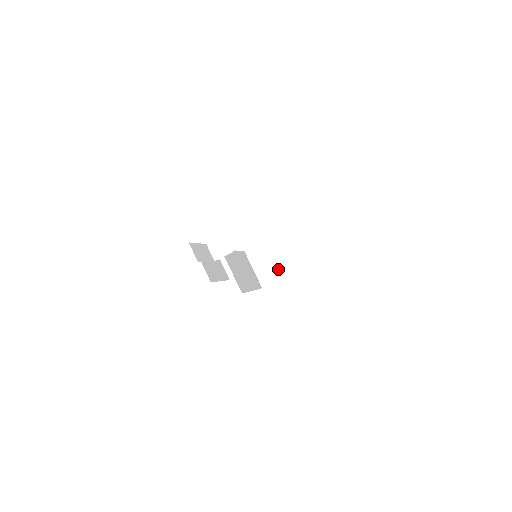
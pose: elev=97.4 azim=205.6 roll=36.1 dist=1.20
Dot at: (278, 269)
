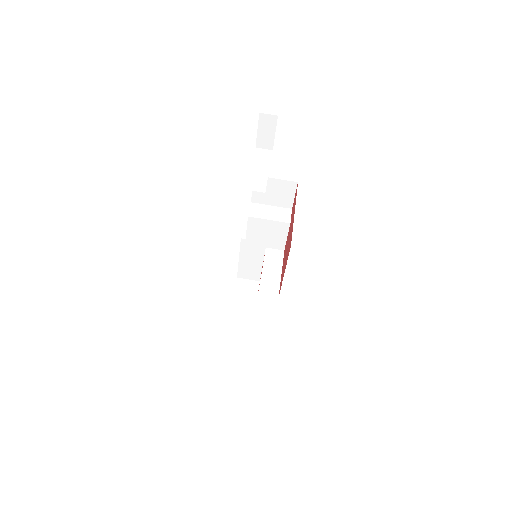
Dot at: (271, 277)
